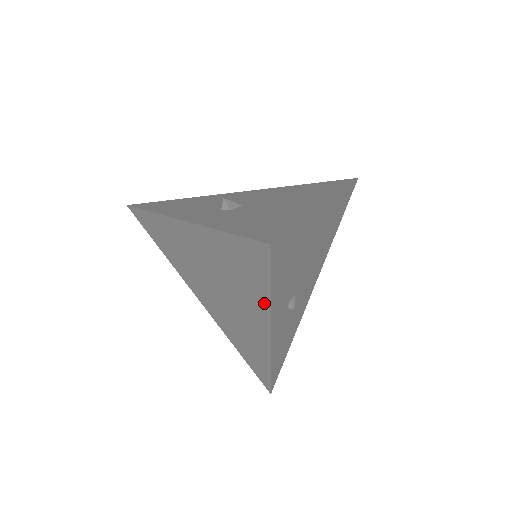
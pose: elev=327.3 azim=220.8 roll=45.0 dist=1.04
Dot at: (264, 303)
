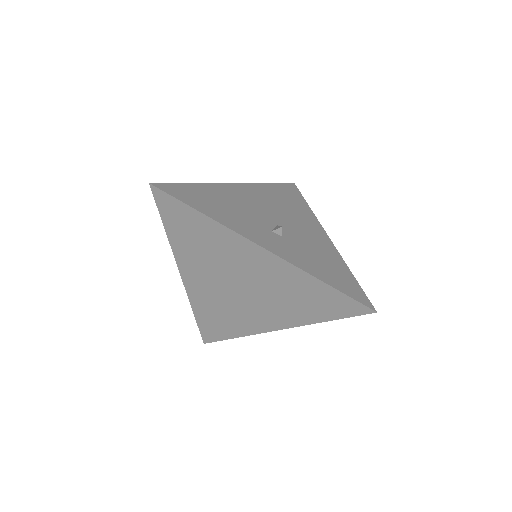
Dot at: (309, 320)
